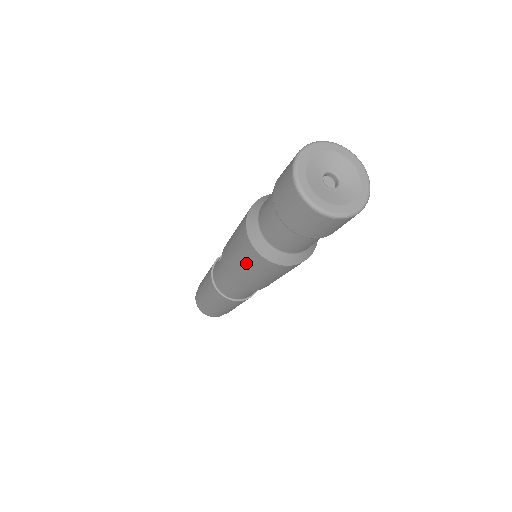
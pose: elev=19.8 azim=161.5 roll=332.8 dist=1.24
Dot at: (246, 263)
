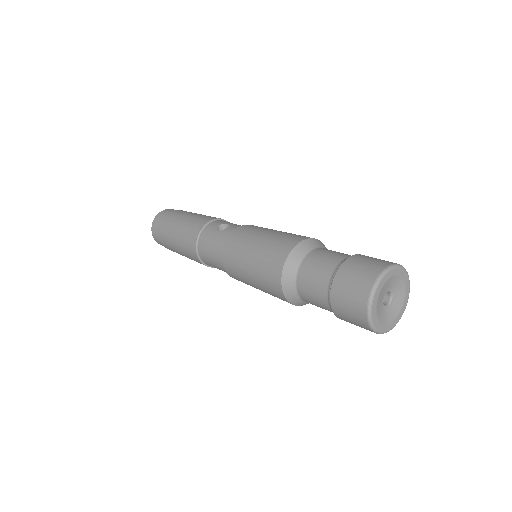
Dot at: (258, 272)
